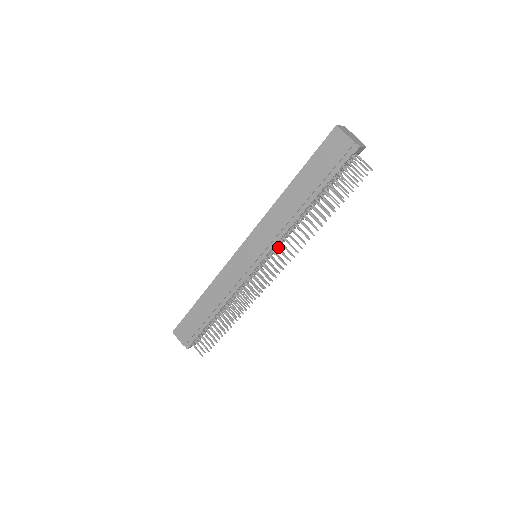
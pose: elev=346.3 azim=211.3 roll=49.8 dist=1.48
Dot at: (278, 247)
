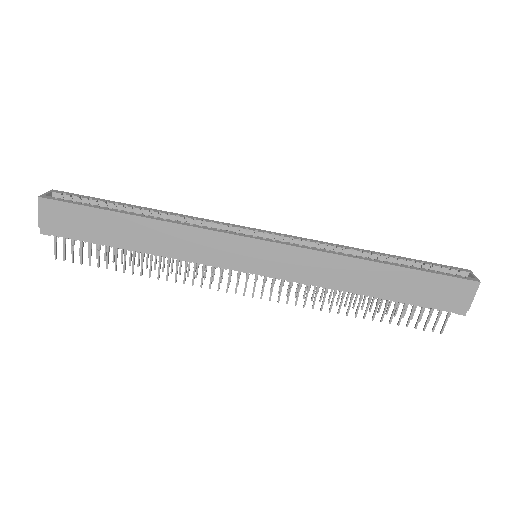
Dot at: occluded
